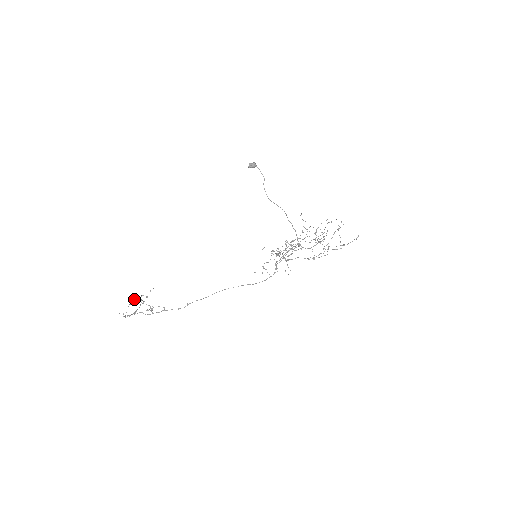
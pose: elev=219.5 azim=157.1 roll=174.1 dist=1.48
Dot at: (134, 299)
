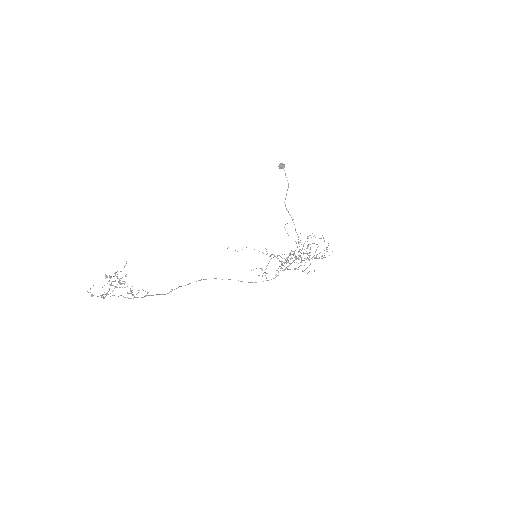
Dot at: (111, 276)
